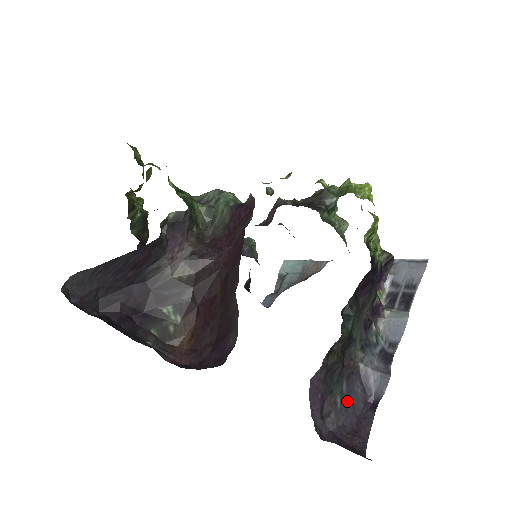
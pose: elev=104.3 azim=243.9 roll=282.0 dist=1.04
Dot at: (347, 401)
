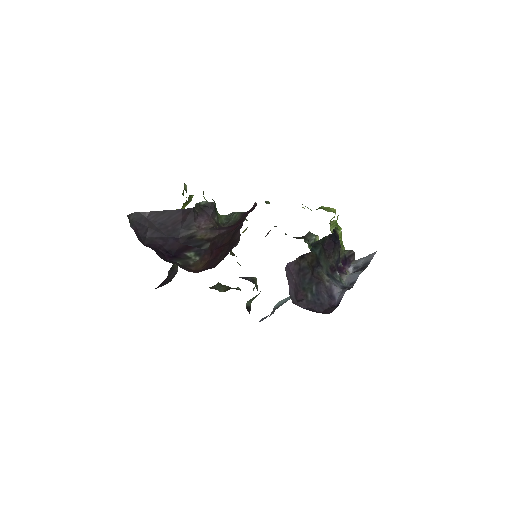
Dot at: (316, 299)
